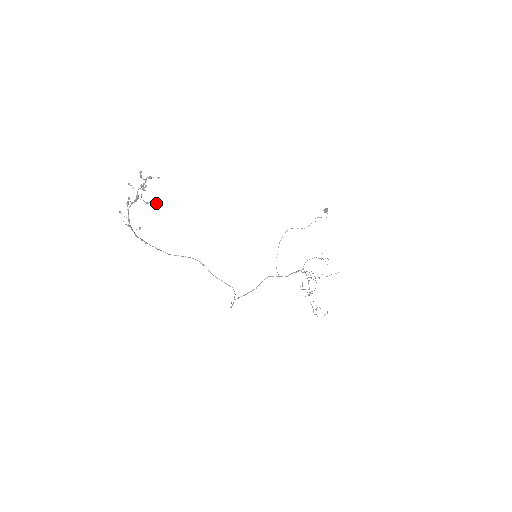
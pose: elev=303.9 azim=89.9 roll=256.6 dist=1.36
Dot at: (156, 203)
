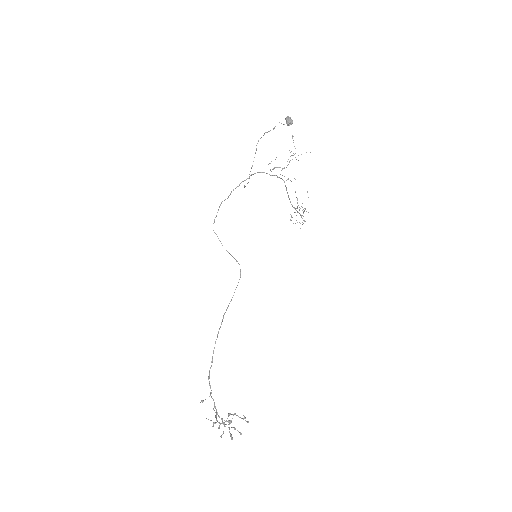
Dot at: (245, 418)
